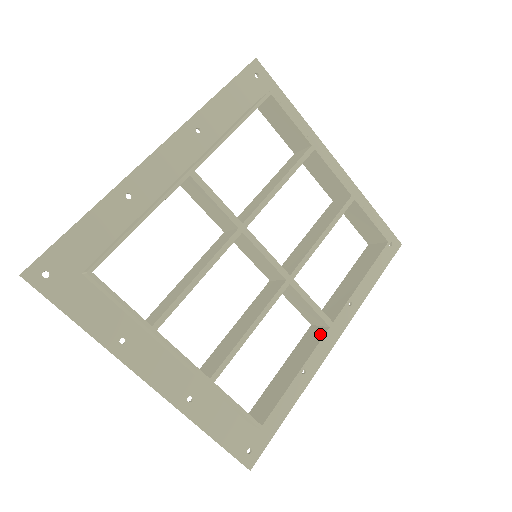
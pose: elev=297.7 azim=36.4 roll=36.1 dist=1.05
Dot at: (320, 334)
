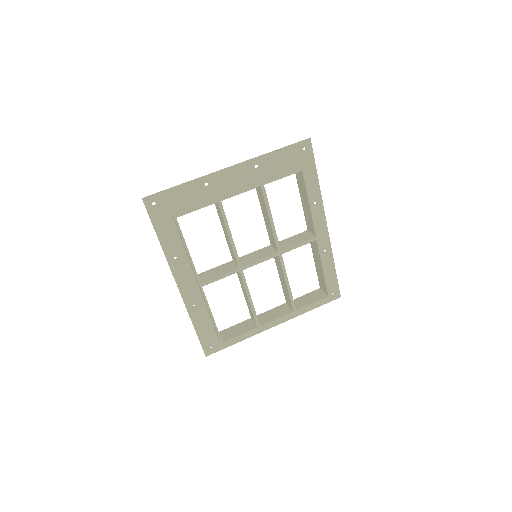
Dot at: (316, 244)
